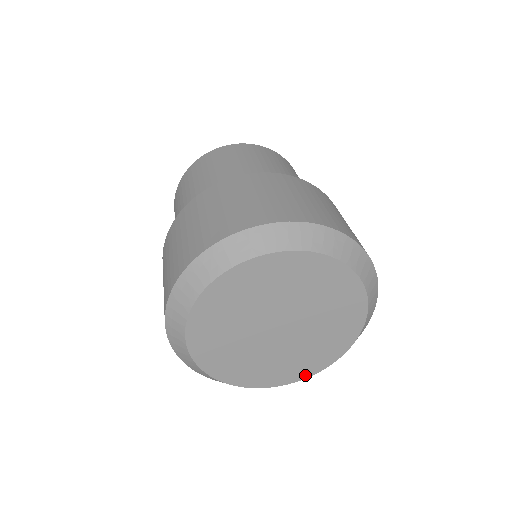
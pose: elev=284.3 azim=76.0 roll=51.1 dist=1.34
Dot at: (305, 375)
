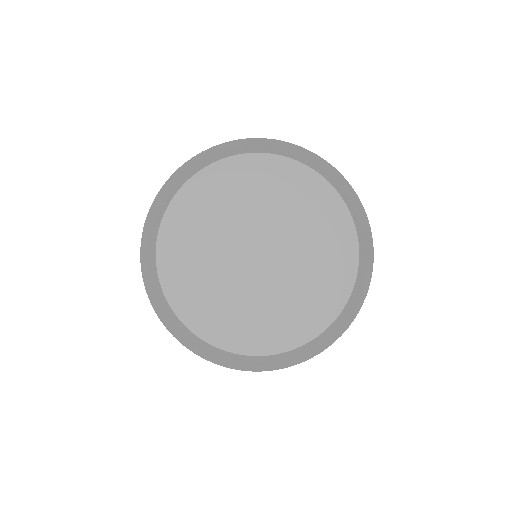
Dot at: (264, 349)
